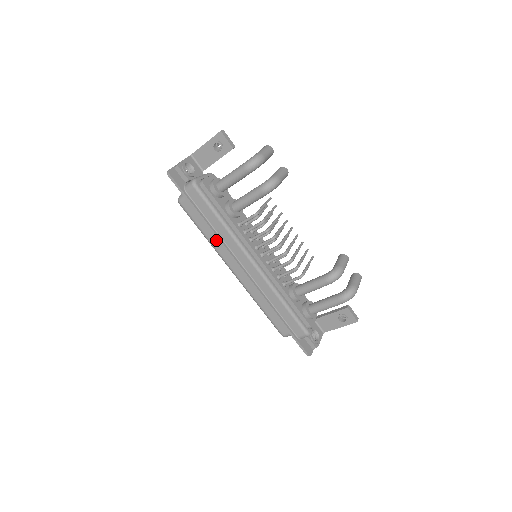
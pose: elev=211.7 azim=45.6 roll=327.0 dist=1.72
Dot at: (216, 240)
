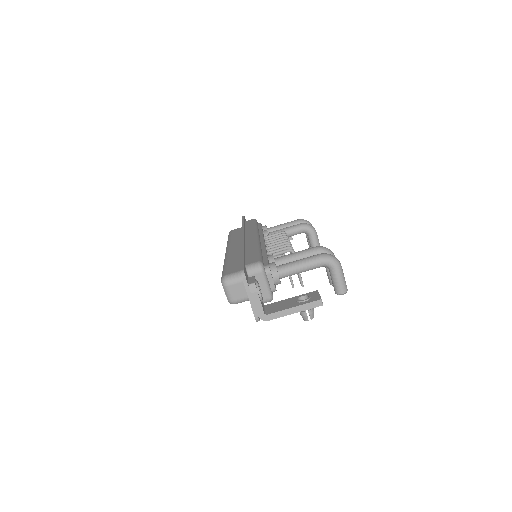
Dot at: (237, 238)
